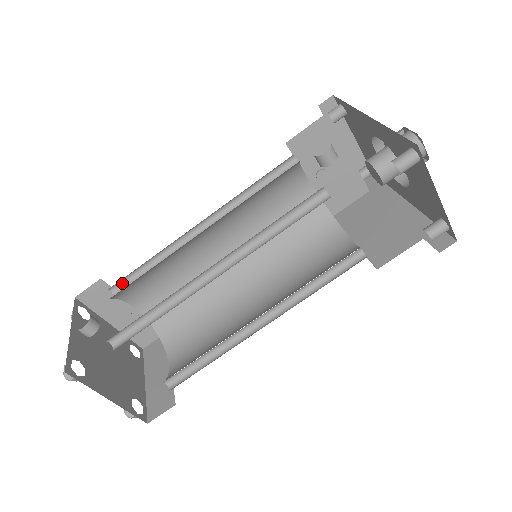
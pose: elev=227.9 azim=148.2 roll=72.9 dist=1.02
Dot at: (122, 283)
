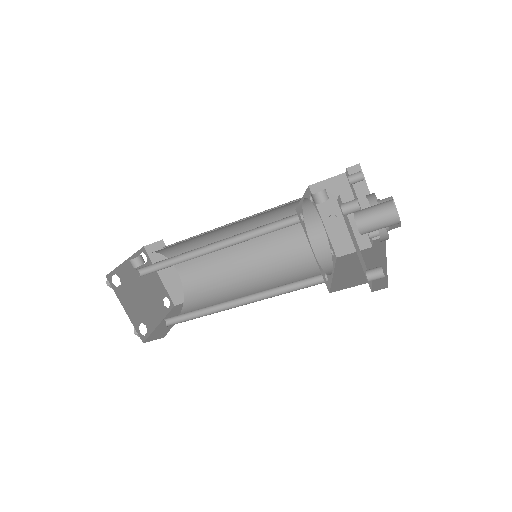
Dot at: occluded
